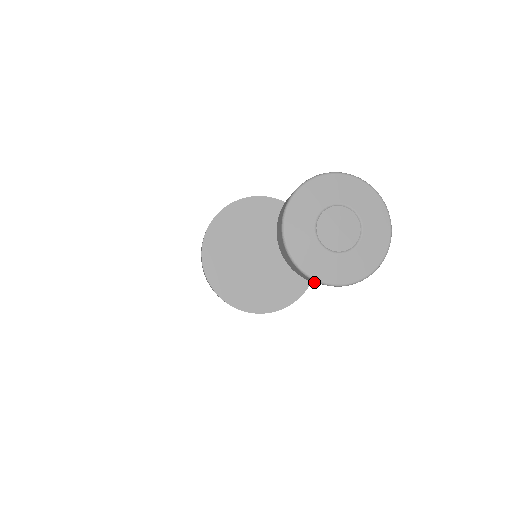
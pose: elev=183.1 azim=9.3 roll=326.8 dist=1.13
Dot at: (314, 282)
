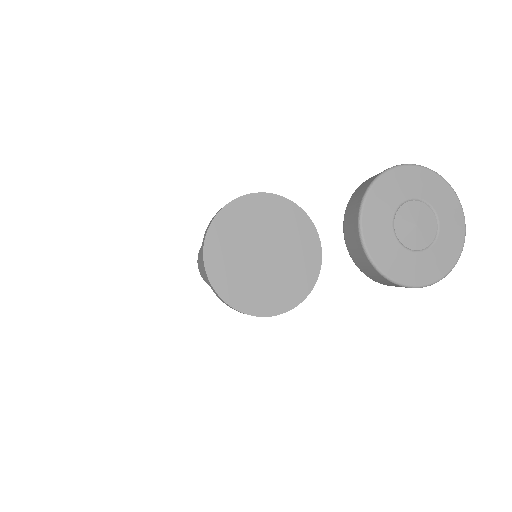
Dot at: (385, 284)
